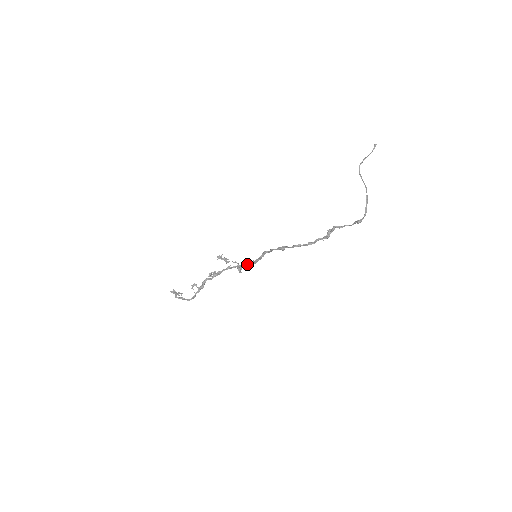
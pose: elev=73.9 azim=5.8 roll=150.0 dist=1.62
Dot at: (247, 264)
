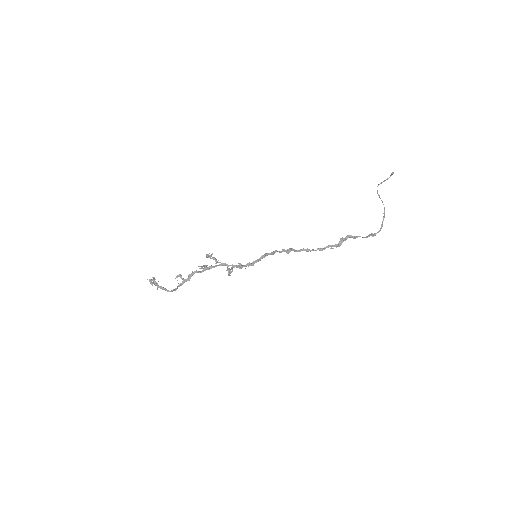
Dot at: (242, 265)
